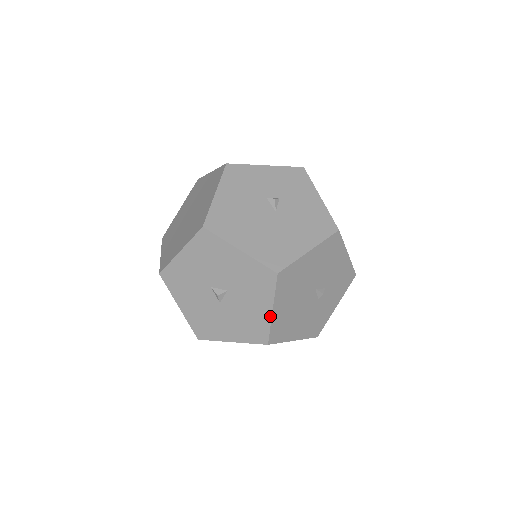
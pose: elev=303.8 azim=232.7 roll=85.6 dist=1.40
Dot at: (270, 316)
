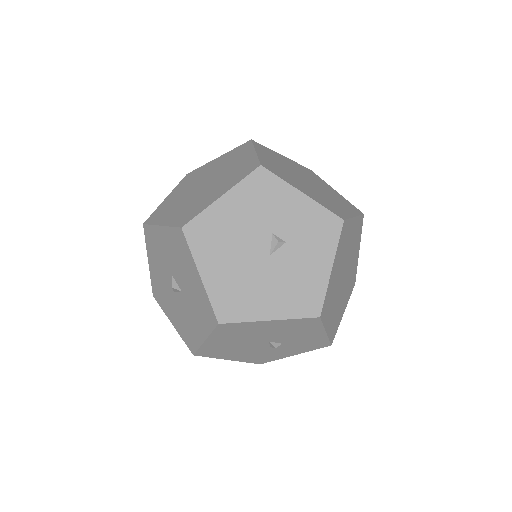
Dot at: (202, 342)
